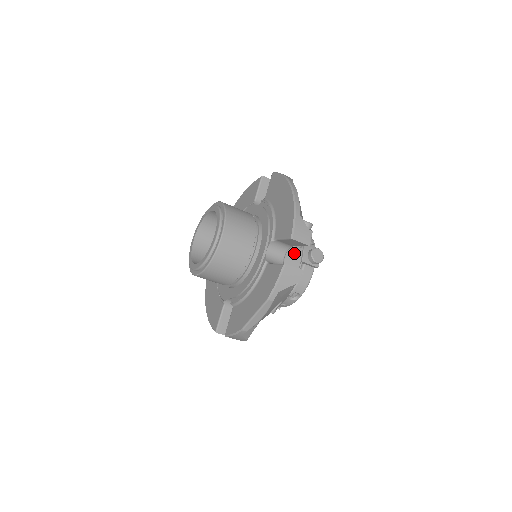
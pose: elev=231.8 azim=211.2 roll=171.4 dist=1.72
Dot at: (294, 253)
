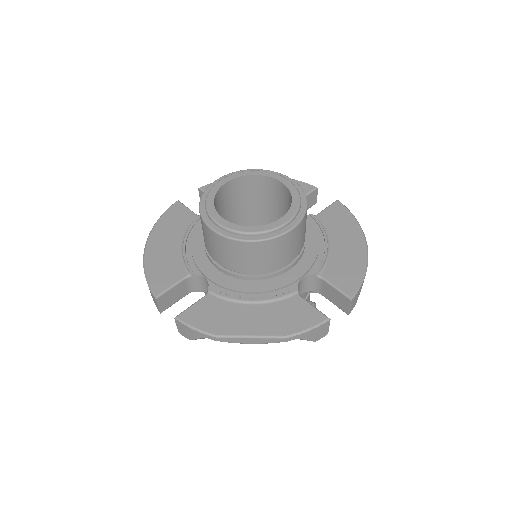
Dot at: (303, 294)
